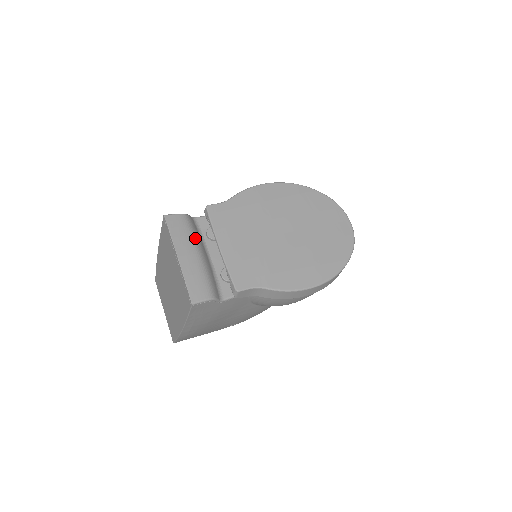
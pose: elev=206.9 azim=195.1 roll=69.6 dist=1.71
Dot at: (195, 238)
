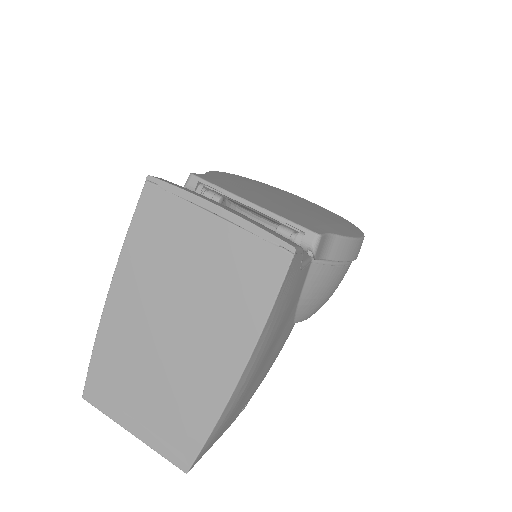
Dot at: occluded
